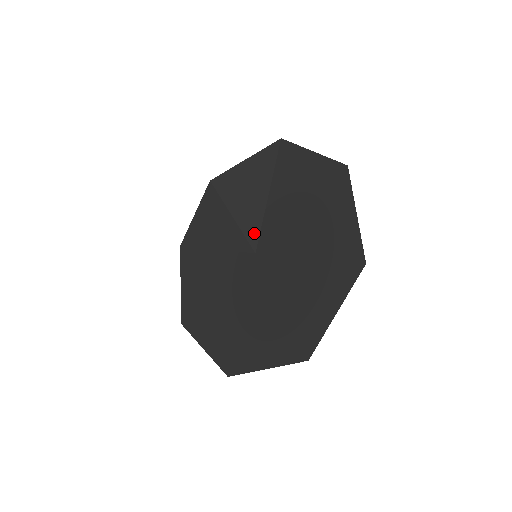
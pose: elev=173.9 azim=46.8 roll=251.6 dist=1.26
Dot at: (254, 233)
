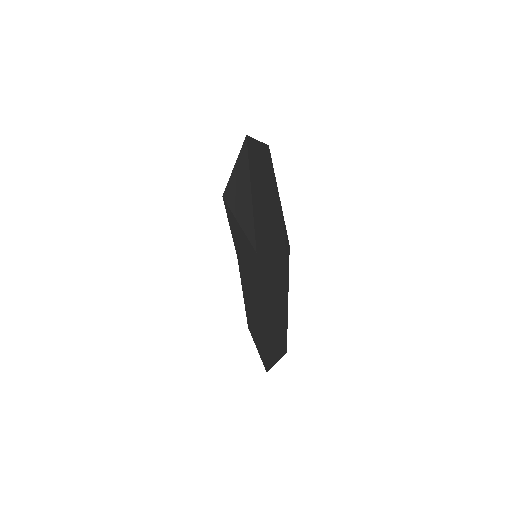
Dot at: (252, 234)
